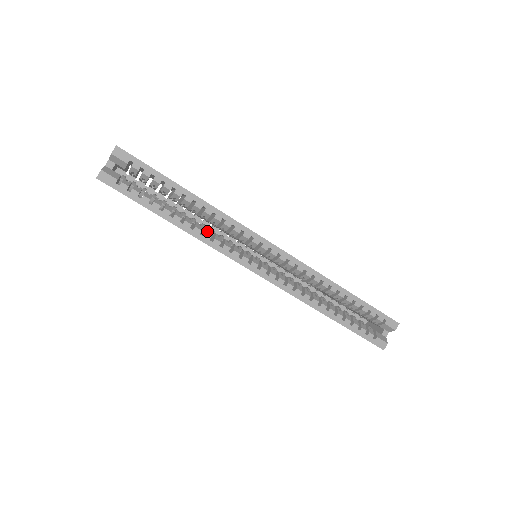
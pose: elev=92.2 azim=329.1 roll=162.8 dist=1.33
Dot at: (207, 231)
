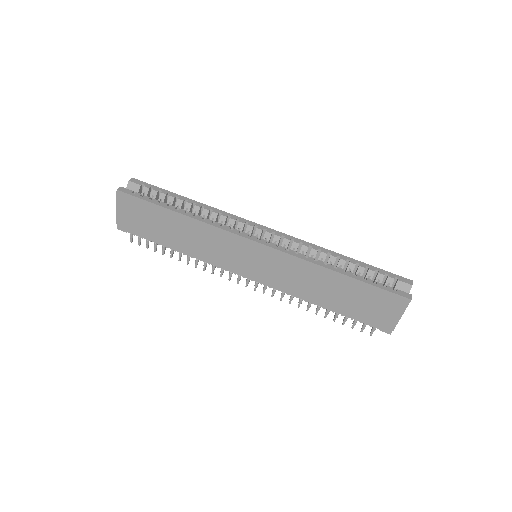
Dot at: (208, 220)
